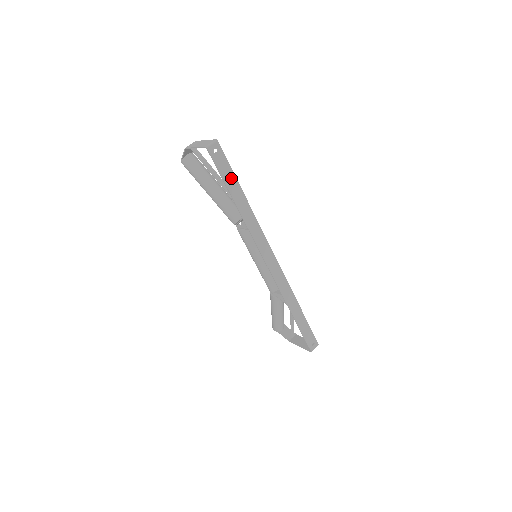
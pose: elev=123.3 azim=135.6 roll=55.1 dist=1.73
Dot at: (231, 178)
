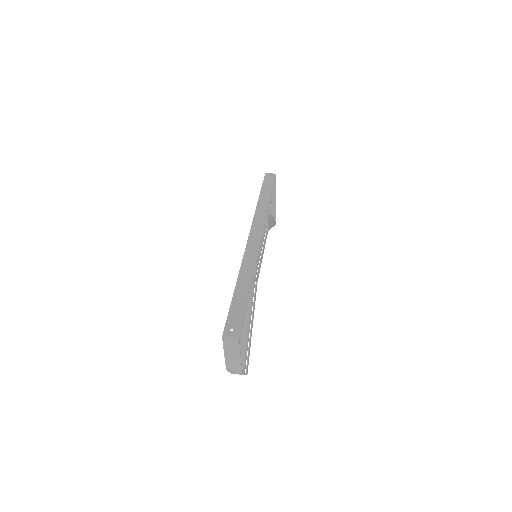
Dot at: (269, 188)
